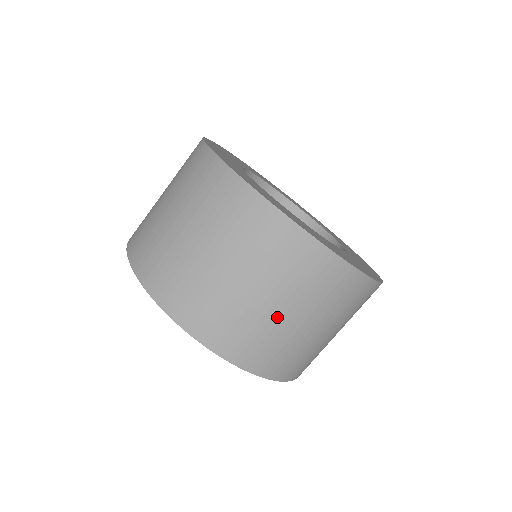
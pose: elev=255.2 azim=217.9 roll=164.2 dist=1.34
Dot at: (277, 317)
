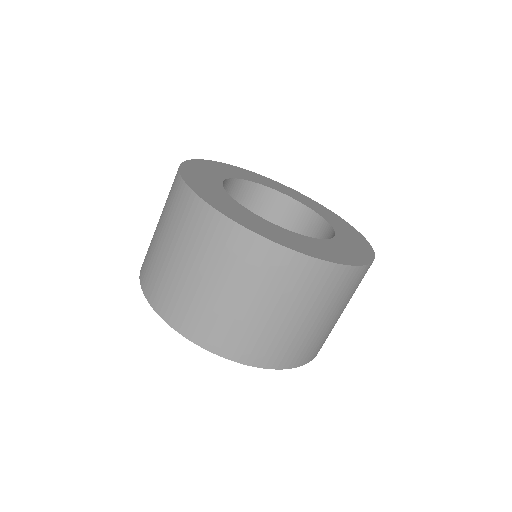
Dot at: (215, 295)
